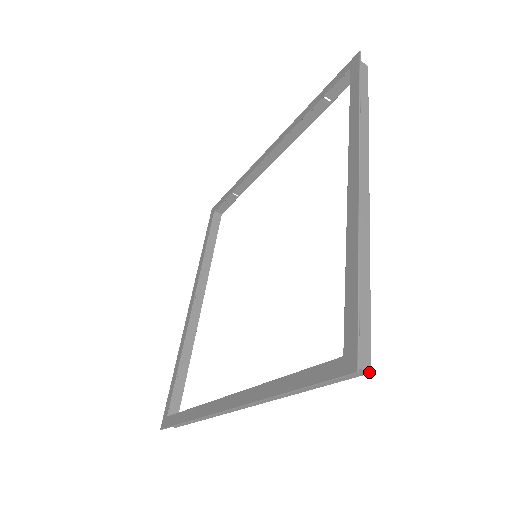
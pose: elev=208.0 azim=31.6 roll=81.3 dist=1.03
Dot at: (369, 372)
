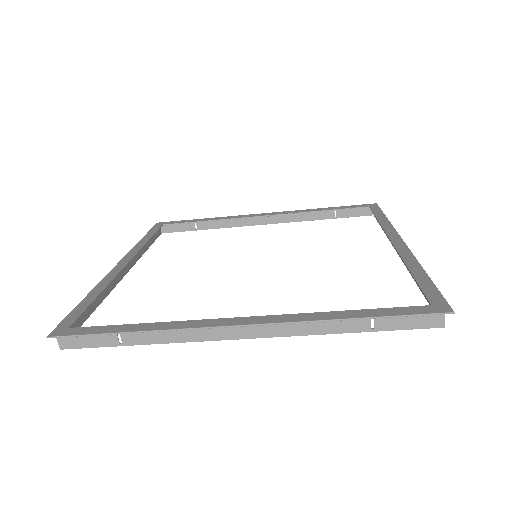
Dot at: occluded
